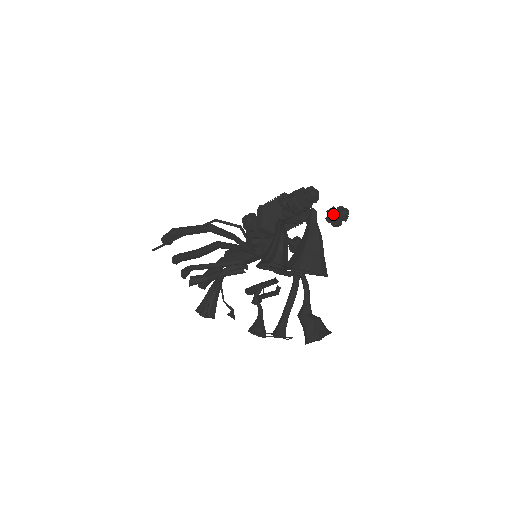
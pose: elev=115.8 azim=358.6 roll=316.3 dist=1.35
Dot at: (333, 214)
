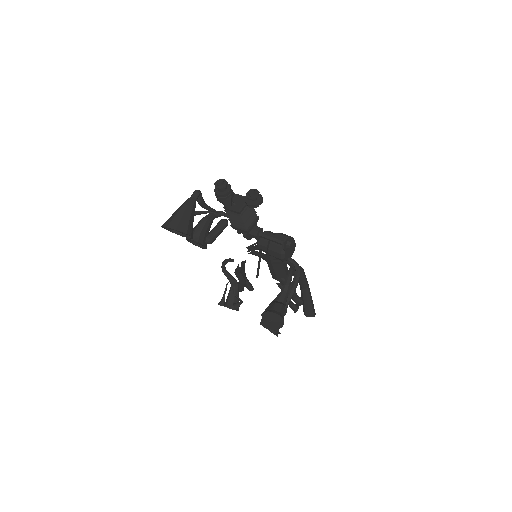
Dot at: occluded
